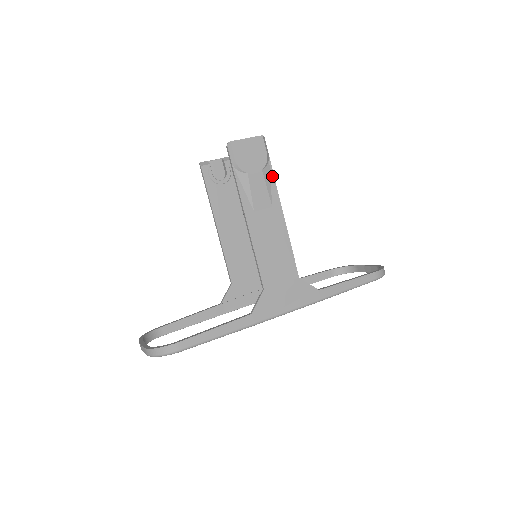
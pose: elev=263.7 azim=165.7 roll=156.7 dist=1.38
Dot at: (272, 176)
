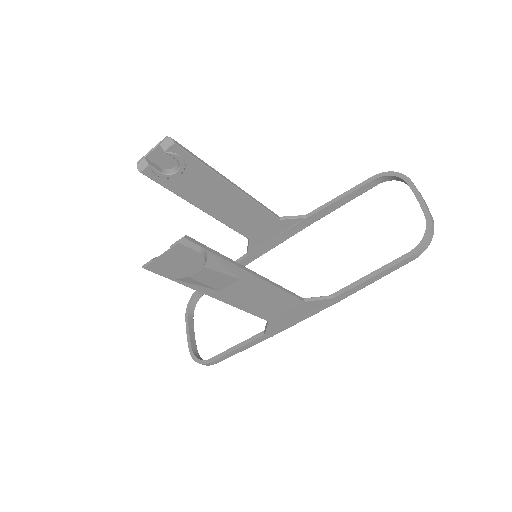
Dot at: (221, 260)
